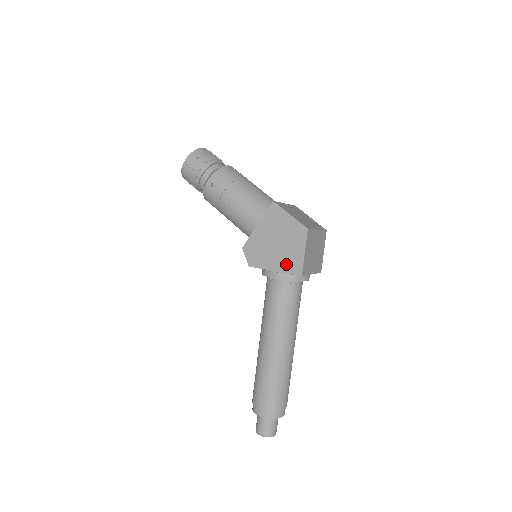
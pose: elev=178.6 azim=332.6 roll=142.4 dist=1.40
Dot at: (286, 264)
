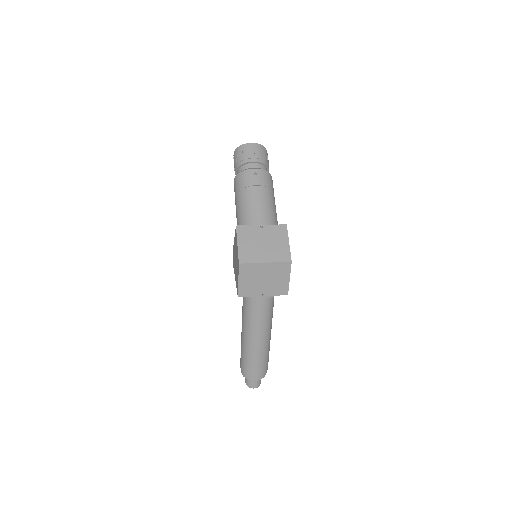
Dot at: (236, 281)
